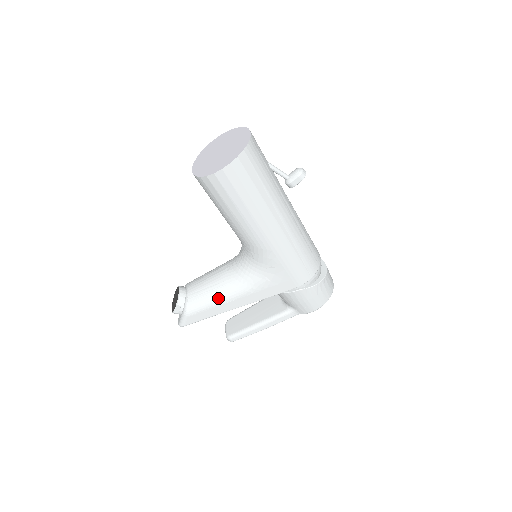
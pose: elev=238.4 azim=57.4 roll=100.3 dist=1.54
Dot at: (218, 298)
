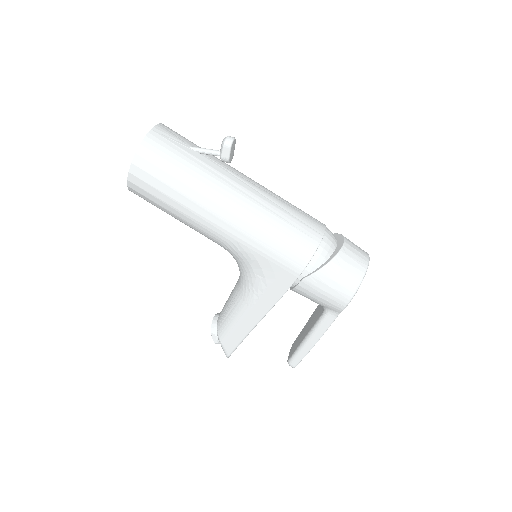
Dot at: (234, 315)
